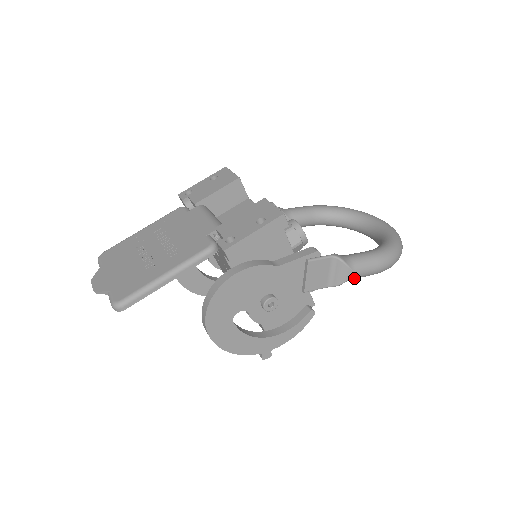
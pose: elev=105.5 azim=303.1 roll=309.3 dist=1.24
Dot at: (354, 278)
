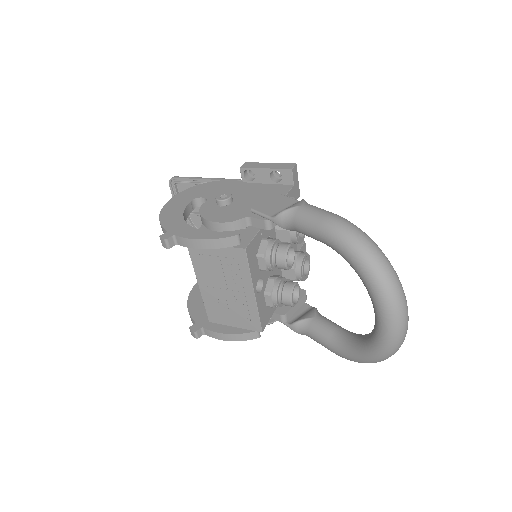
Dot at: (299, 213)
